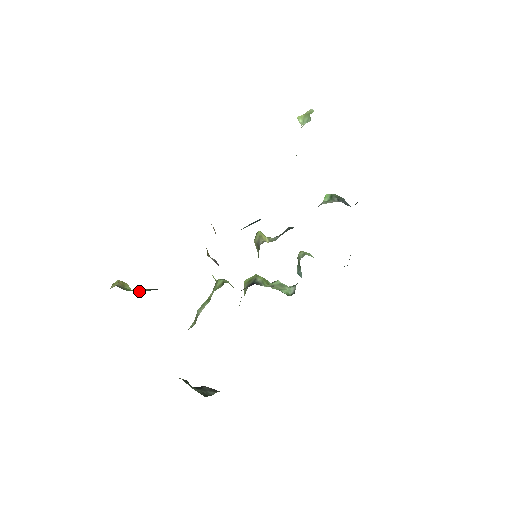
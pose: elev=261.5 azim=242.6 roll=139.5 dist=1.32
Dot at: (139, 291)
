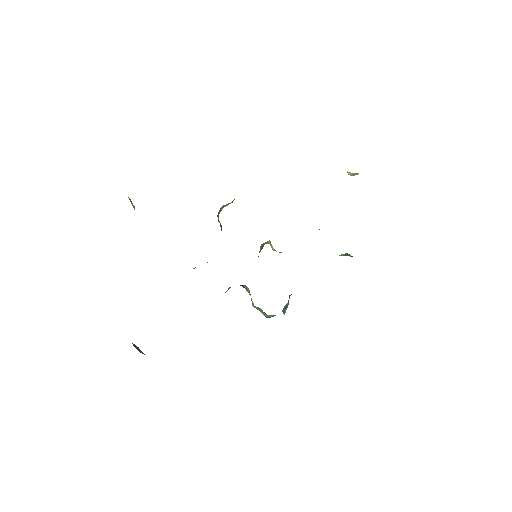
Dot at: occluded
